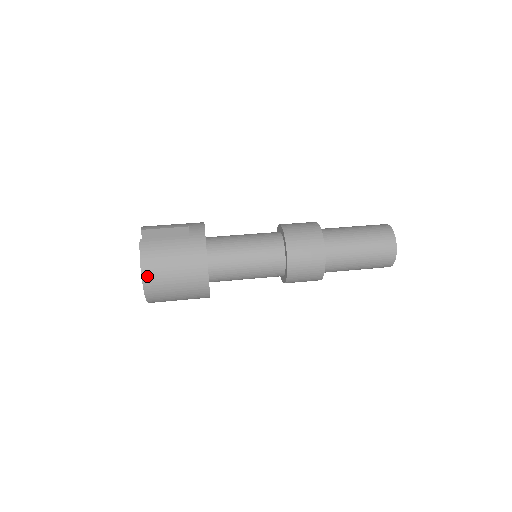
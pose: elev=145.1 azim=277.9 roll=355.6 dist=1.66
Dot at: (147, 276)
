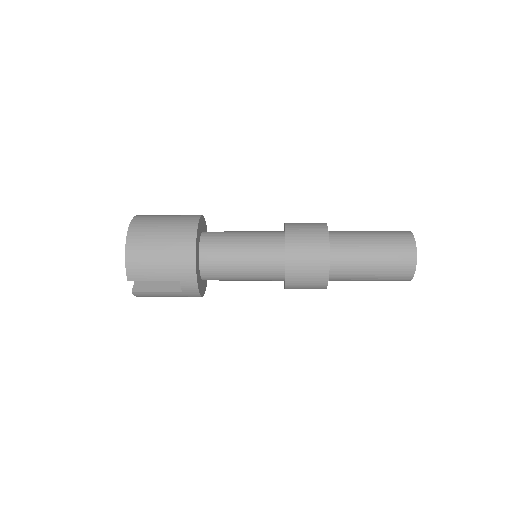
Dot at: (139, 217)
